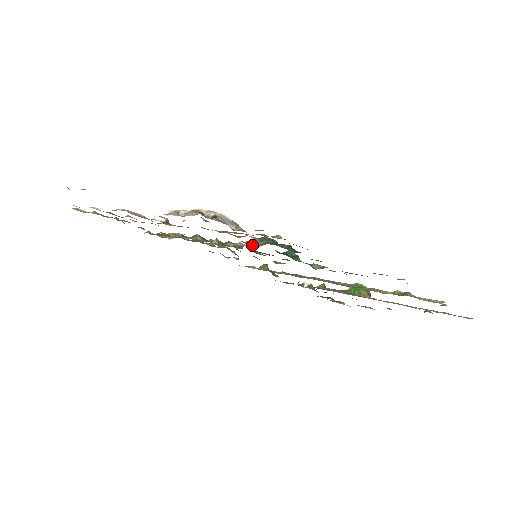
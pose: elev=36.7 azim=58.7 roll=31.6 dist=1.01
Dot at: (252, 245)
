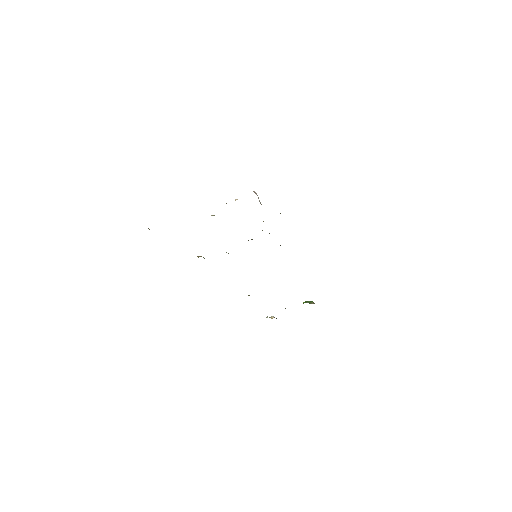
Dot at: occluded
